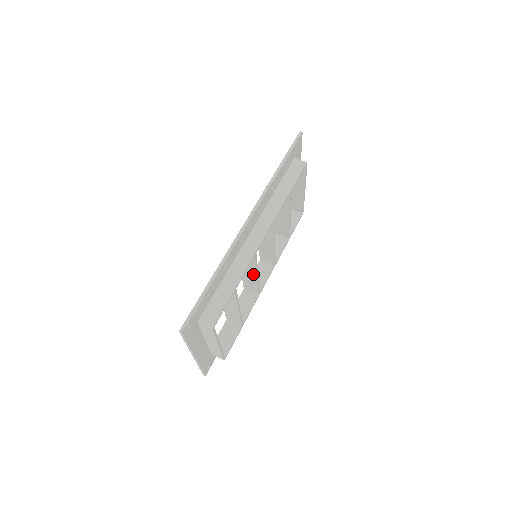
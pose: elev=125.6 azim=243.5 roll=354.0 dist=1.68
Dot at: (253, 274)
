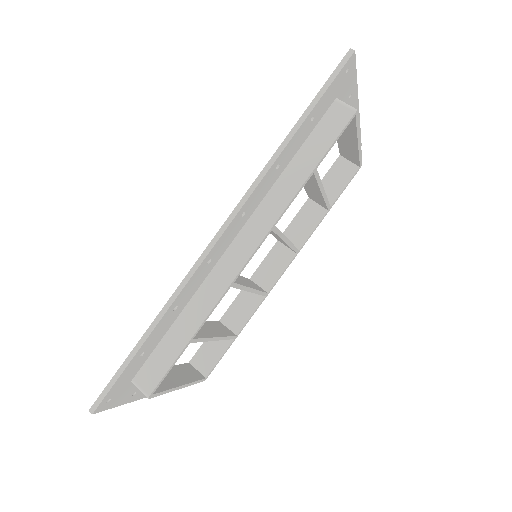
Dot at: occluded
